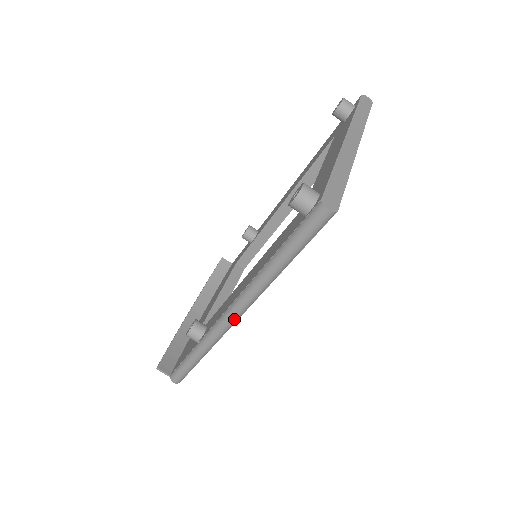
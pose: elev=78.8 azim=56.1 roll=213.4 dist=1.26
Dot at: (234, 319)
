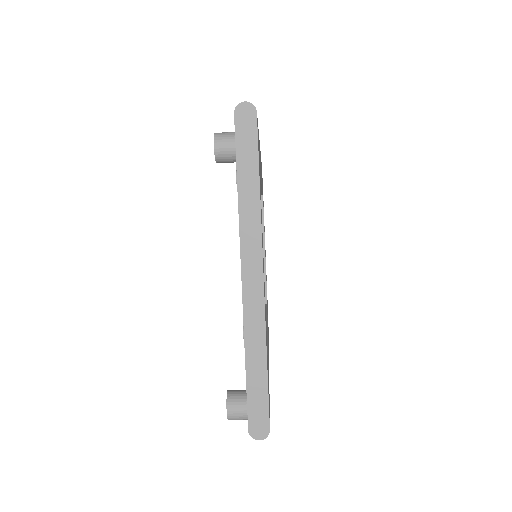
Dot at: occluded
